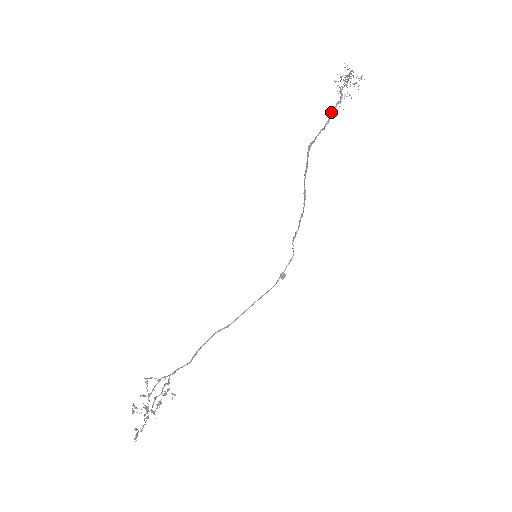
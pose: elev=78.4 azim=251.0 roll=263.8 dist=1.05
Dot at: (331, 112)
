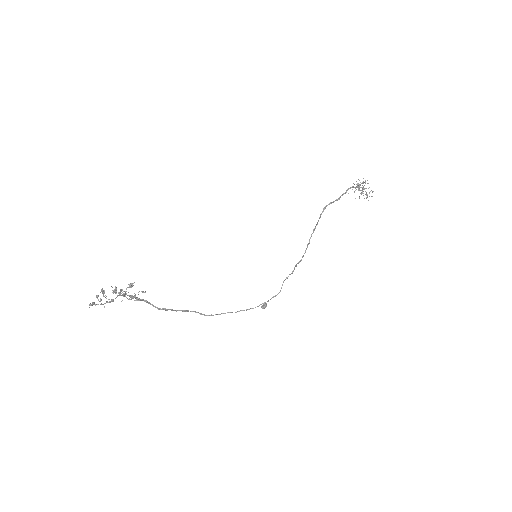
Dot at: (347, 189)
